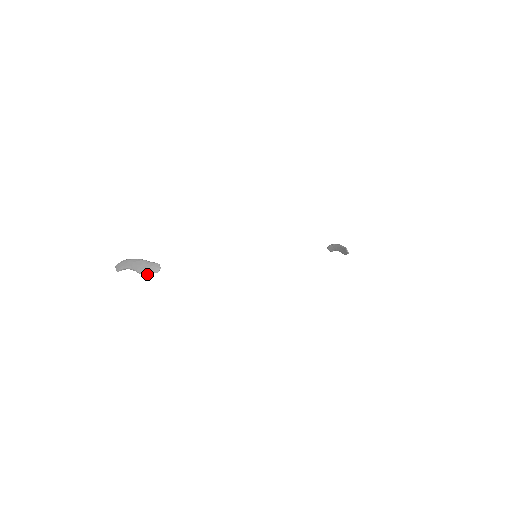
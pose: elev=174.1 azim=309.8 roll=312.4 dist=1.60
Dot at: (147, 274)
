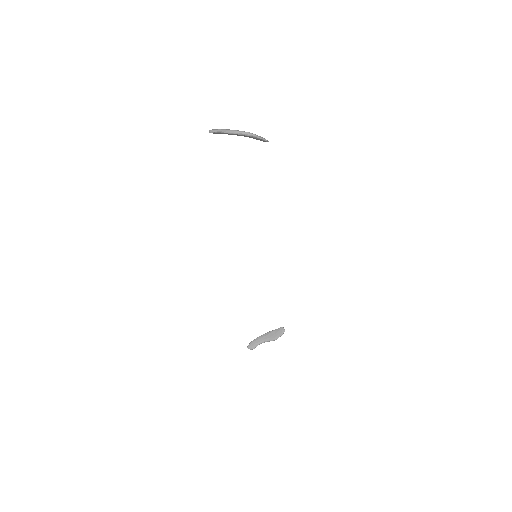
Dot at: (259, 137)
